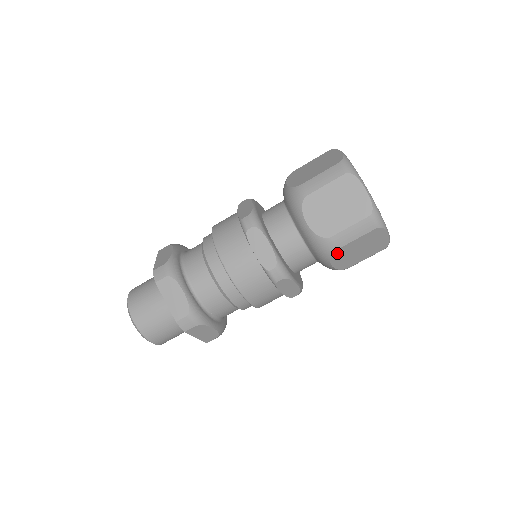
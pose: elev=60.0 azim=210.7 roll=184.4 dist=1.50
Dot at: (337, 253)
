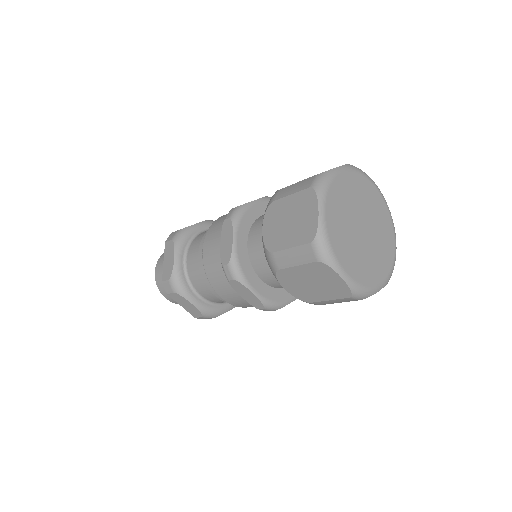
Dot at: (282, 275)
